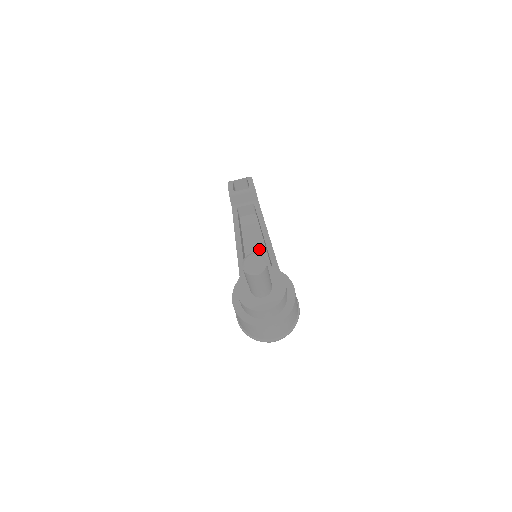
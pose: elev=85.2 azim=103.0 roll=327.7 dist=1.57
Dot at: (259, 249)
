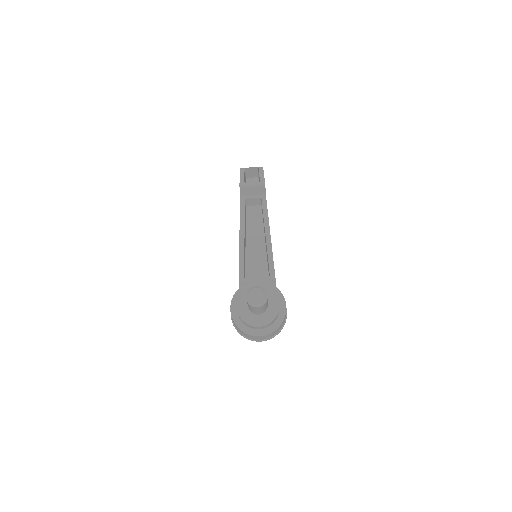
Dot at: (259, 245)
